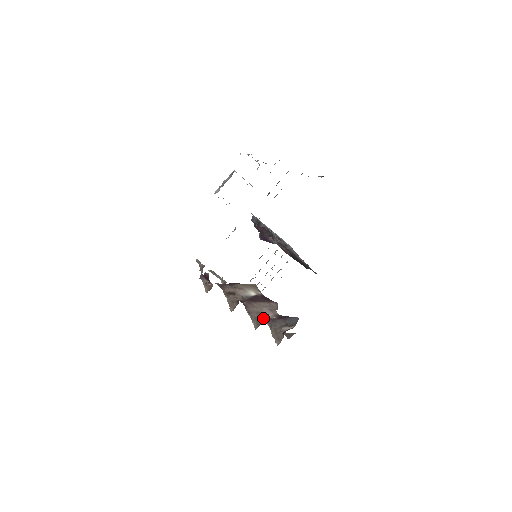
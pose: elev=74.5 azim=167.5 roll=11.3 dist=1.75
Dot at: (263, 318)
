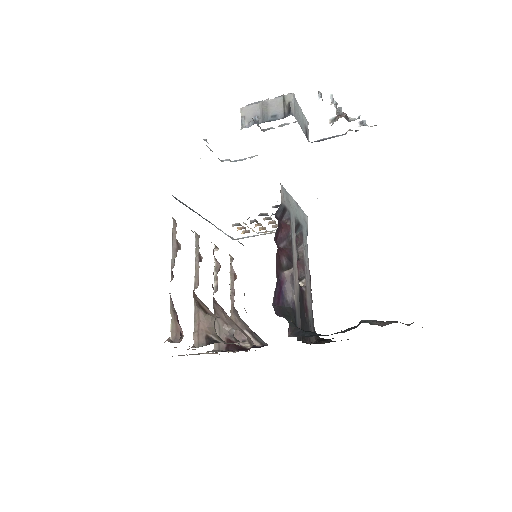
Dot at: (228, 347)
